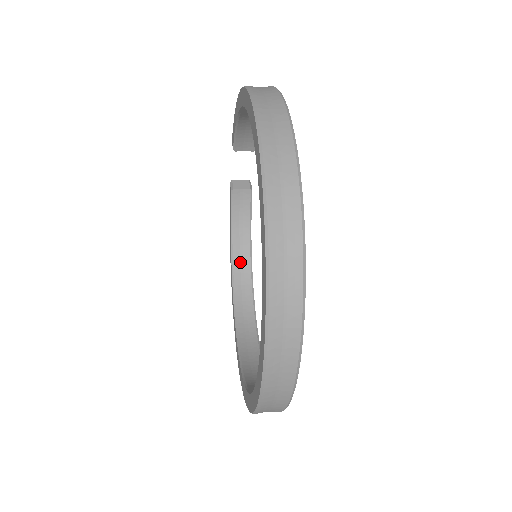
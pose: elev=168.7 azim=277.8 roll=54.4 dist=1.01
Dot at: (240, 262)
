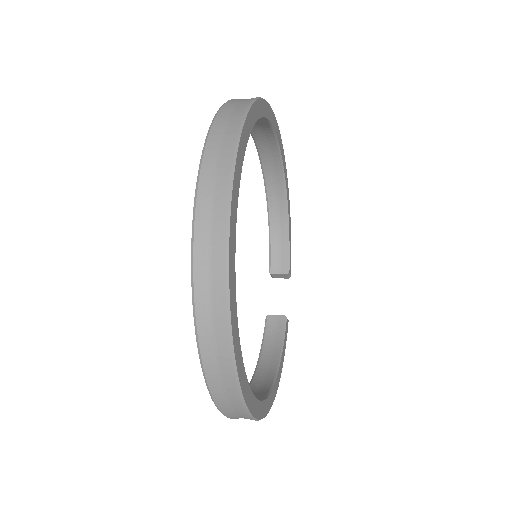
Dot at: (263, 377)
